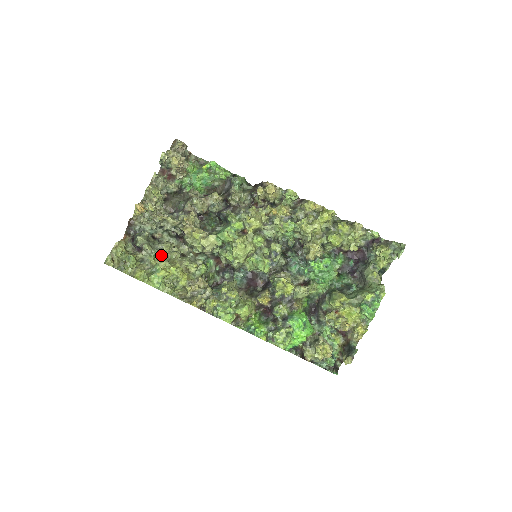
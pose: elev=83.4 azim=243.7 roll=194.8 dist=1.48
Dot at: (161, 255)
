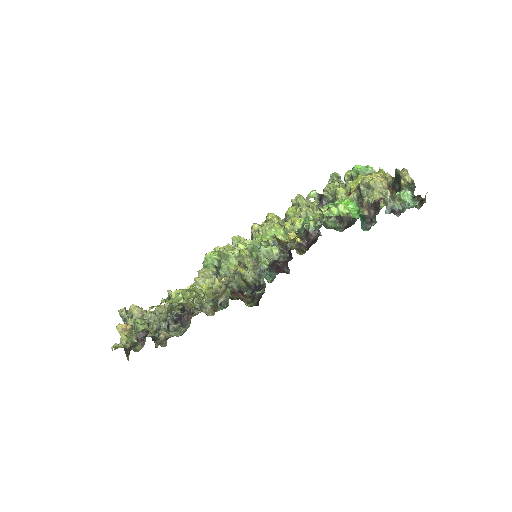
Dot at: occluded
